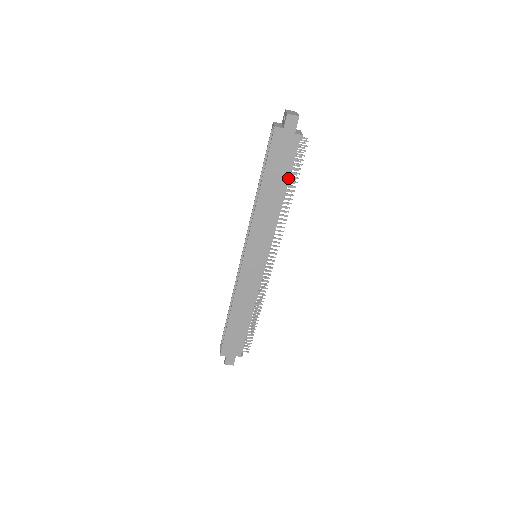
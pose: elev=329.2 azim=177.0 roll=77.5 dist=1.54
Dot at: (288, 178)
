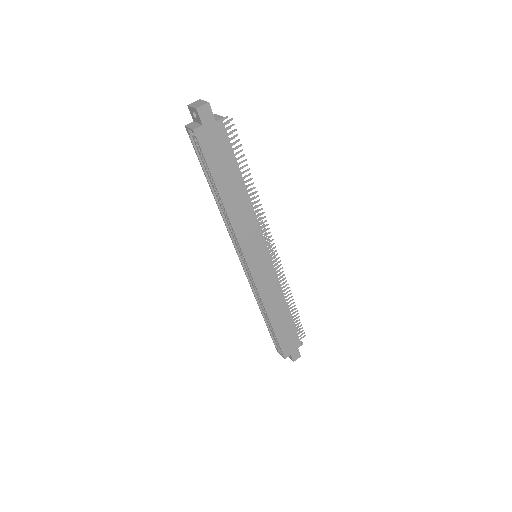
Dot at: (238, 167)
